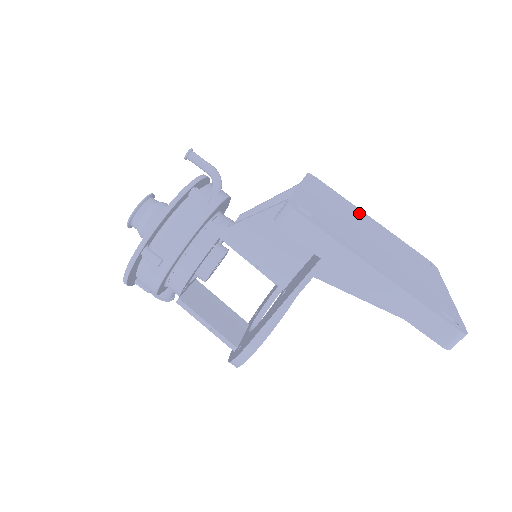
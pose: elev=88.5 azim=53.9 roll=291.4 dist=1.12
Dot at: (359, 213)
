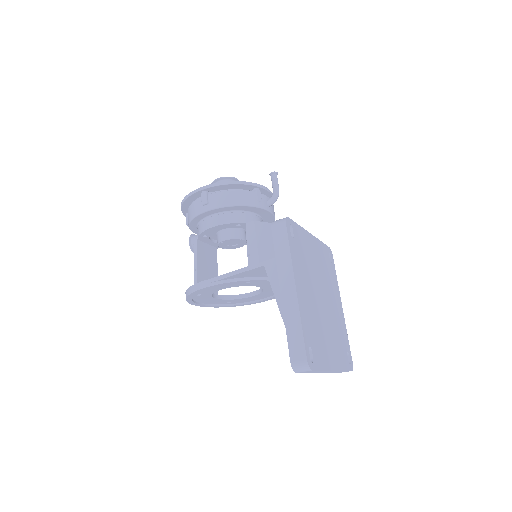
Dot at: (335, 292)
